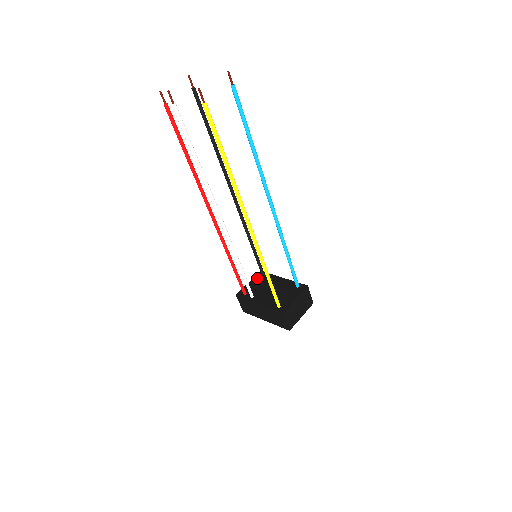
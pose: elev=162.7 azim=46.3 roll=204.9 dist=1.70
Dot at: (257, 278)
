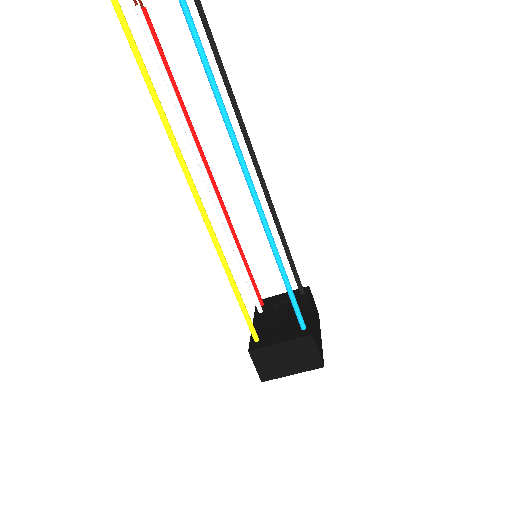
Dot at: (294, 293)
